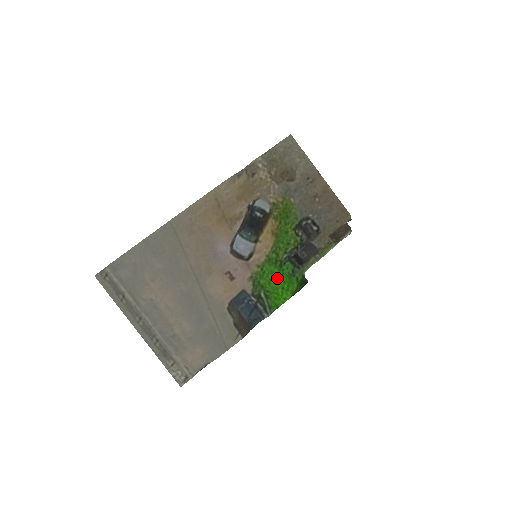
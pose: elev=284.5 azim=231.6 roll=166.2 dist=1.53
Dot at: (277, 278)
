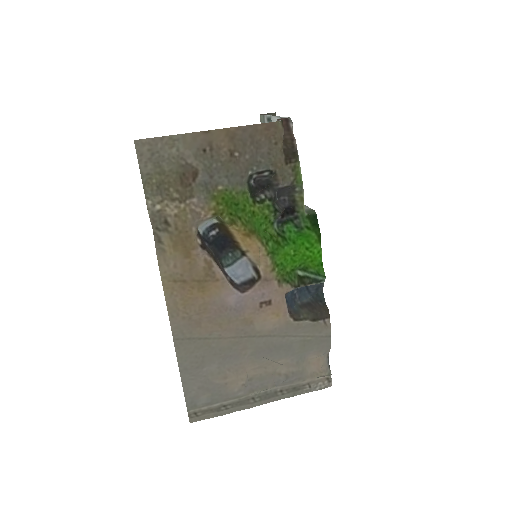
Dot at: (294, 251)
